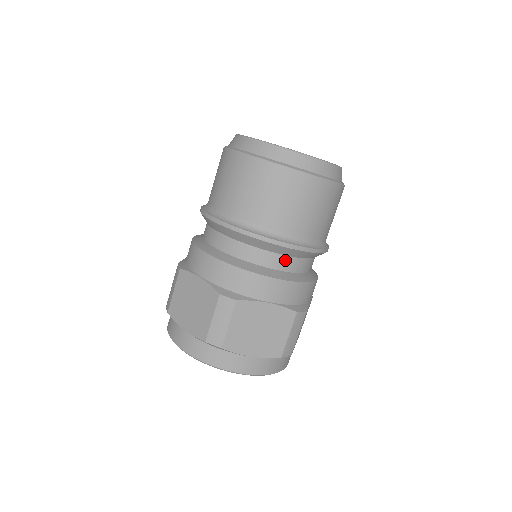
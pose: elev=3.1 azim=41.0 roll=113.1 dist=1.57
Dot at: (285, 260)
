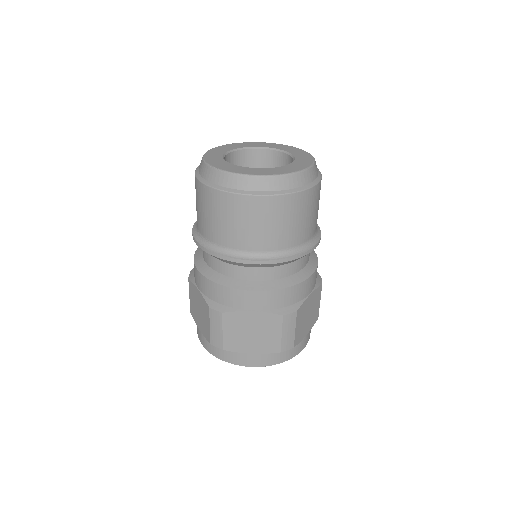
Dot at: (261, 271)
